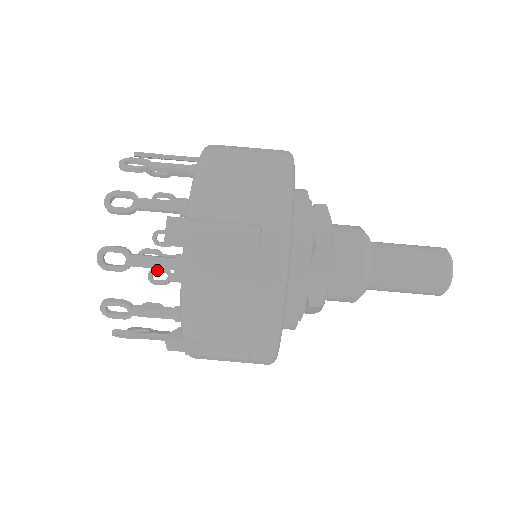
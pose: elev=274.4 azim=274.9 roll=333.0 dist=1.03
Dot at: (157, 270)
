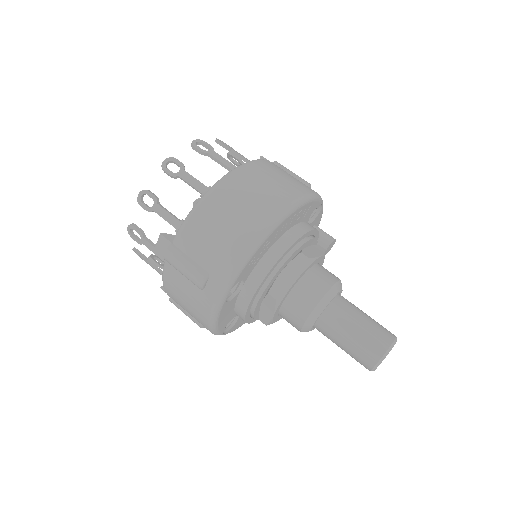
Dot at: occluded
